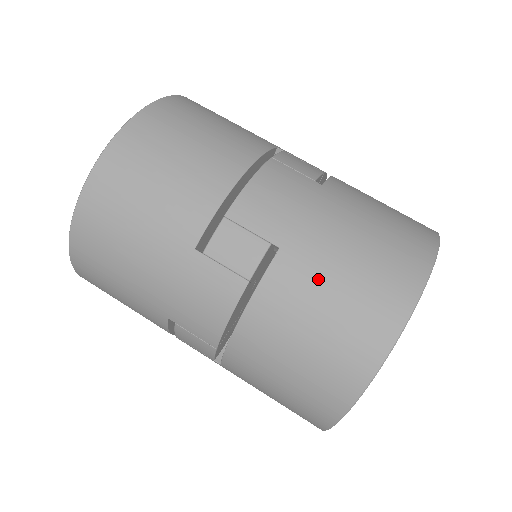
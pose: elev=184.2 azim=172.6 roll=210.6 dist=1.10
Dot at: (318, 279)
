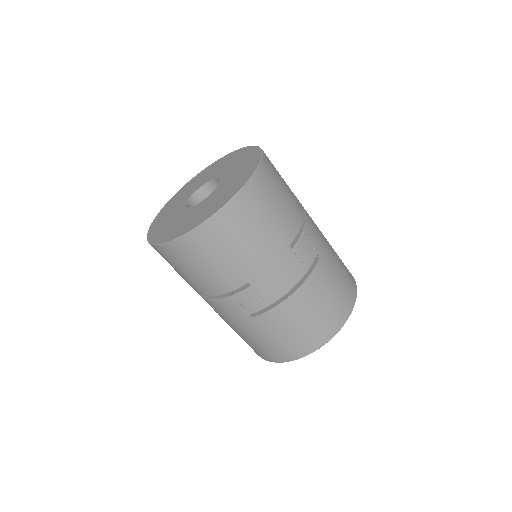
Dot at: (332, 276)
